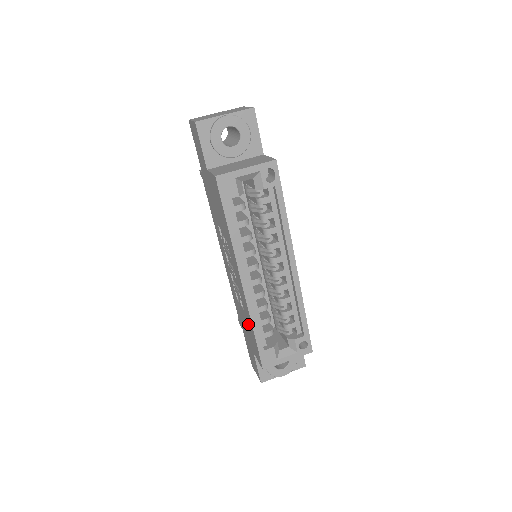
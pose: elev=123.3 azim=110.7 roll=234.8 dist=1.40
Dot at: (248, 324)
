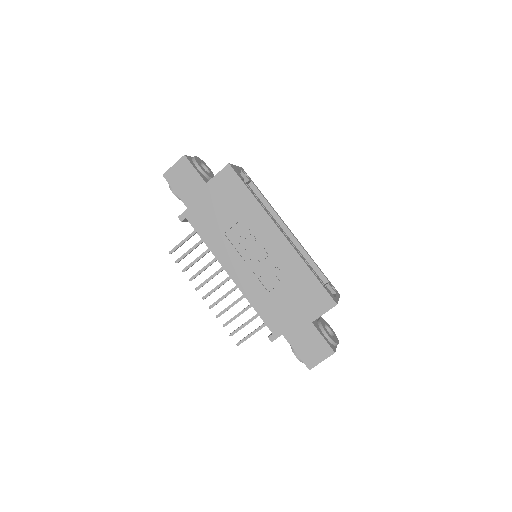
Dot at: (299, 283)
